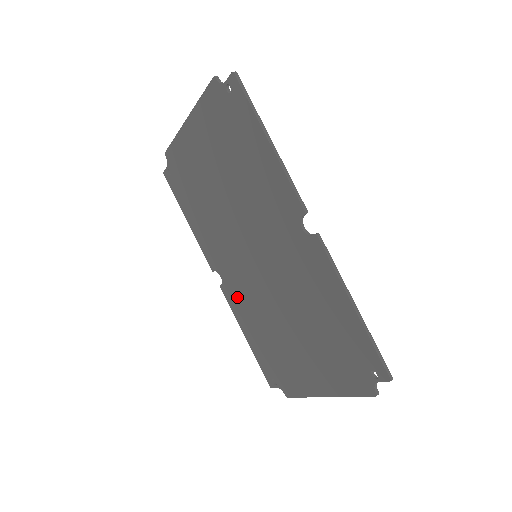
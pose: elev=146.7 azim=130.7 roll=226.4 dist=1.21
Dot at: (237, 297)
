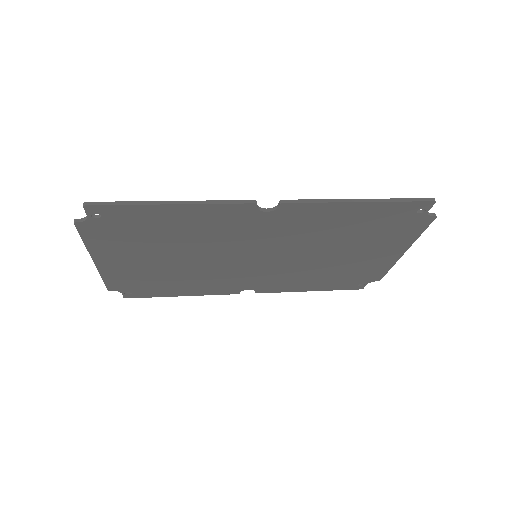
Dot at: (275, 284)
